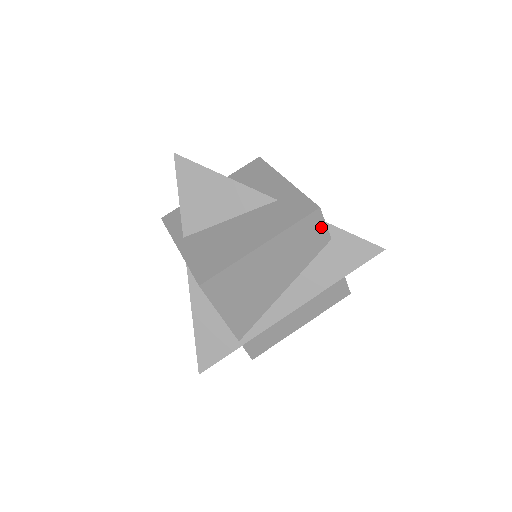
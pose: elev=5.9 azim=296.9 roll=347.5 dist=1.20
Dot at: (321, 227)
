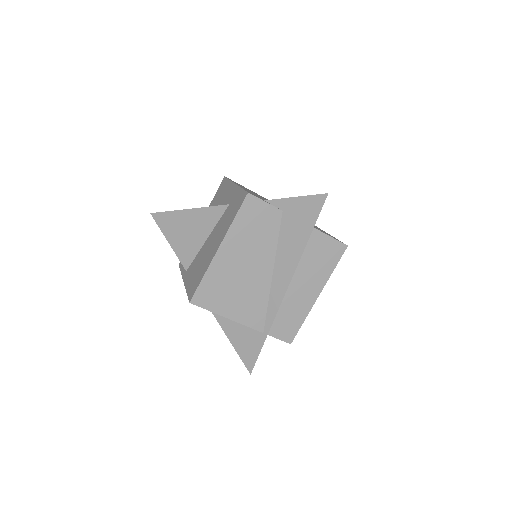
Dot at: (263, 207)
